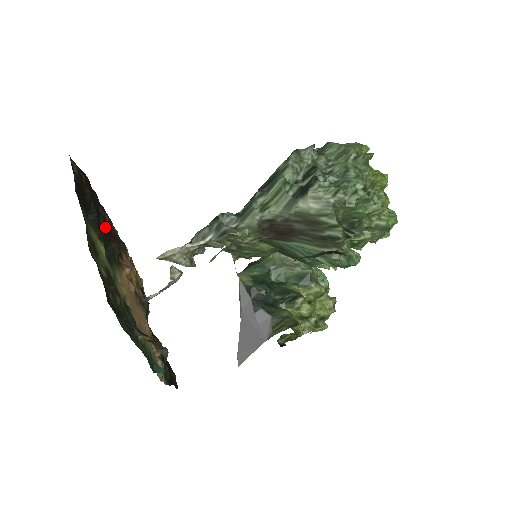
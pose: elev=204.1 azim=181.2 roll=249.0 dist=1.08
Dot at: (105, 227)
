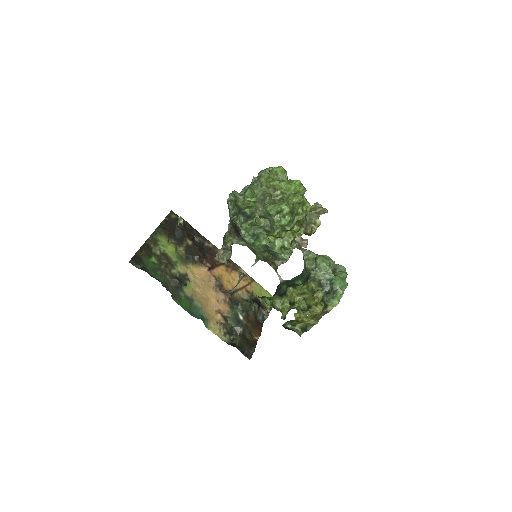
Dot at: (194, 245)
